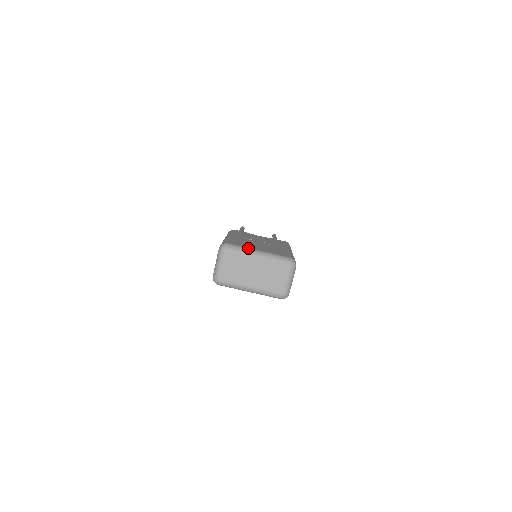
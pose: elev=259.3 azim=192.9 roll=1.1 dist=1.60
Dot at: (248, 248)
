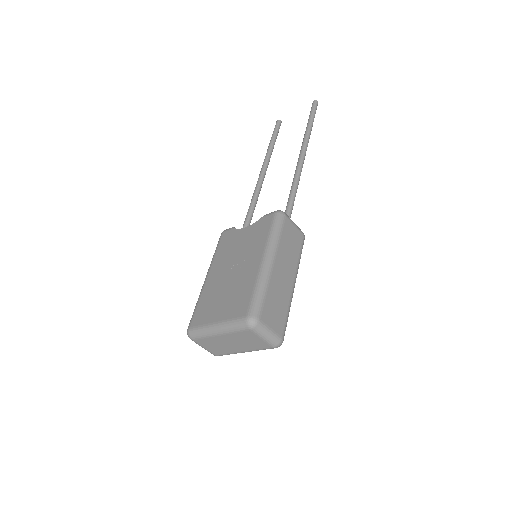
Dot at: (206, 326)
